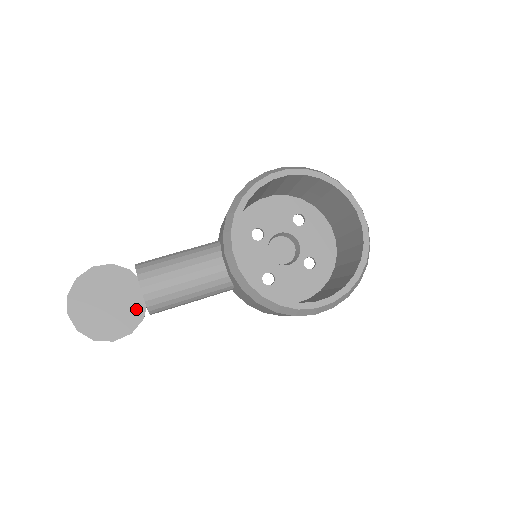
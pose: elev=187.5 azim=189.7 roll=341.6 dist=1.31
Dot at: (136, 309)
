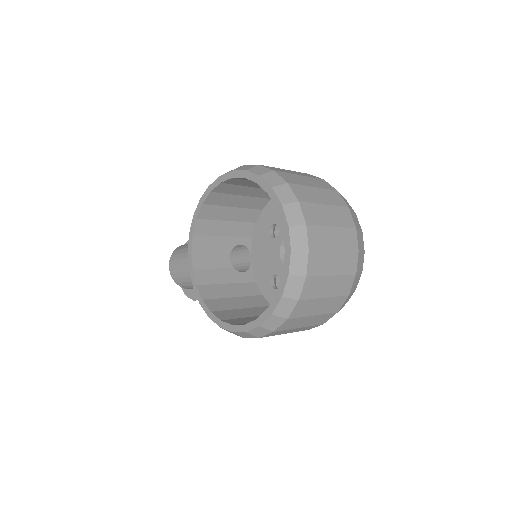
Dot at: occluded
